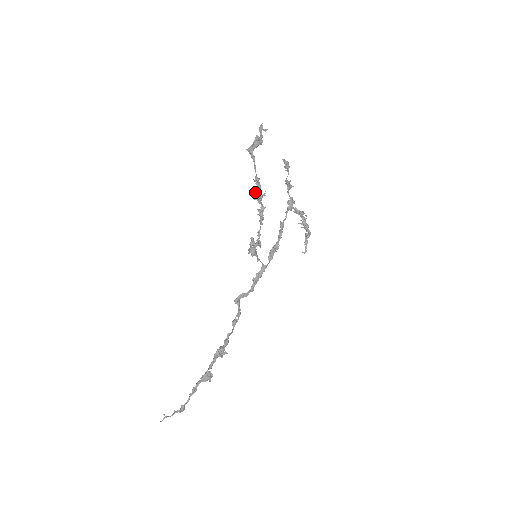
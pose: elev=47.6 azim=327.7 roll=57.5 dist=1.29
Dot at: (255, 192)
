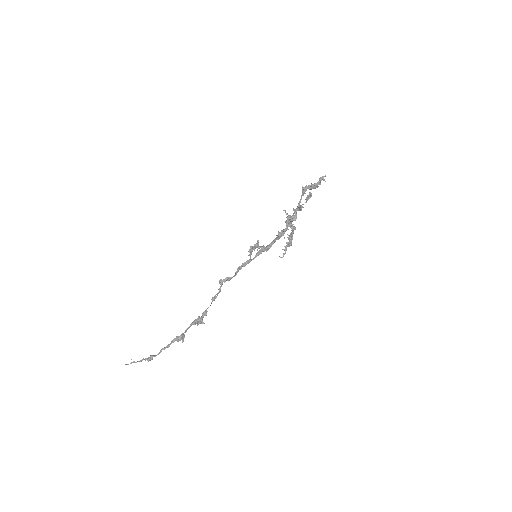
Dot at: (292, 220)
